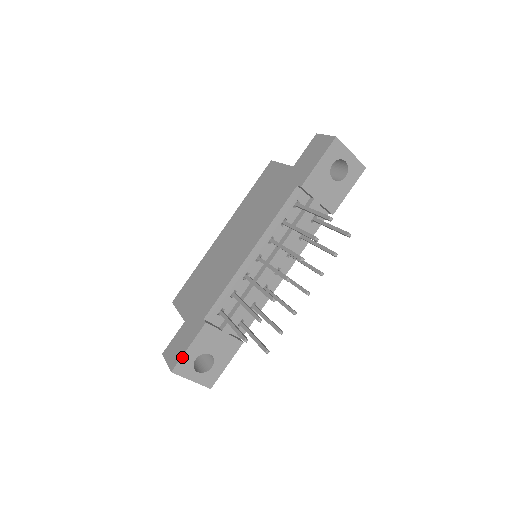
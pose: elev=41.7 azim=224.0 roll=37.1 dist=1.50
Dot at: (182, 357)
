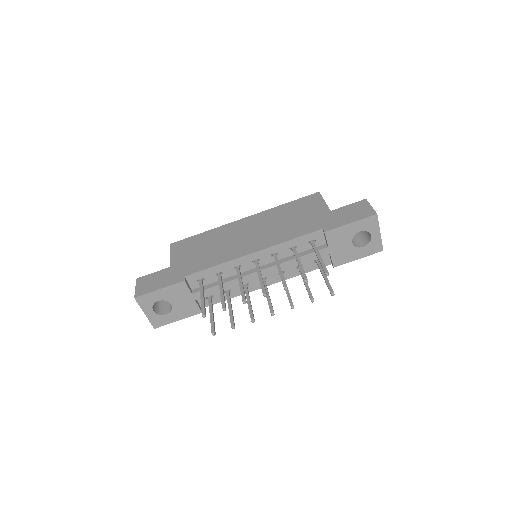
Dot at: (150, 293)
